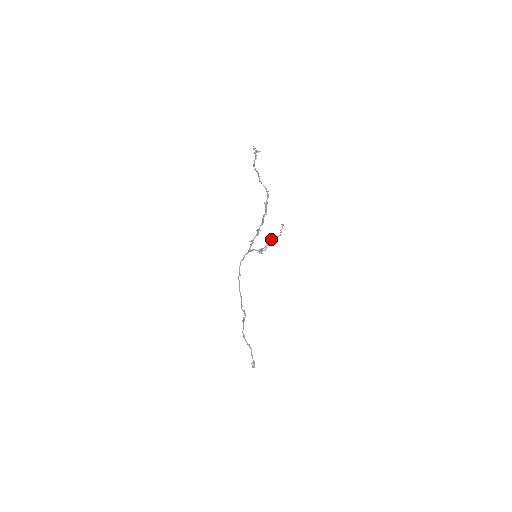
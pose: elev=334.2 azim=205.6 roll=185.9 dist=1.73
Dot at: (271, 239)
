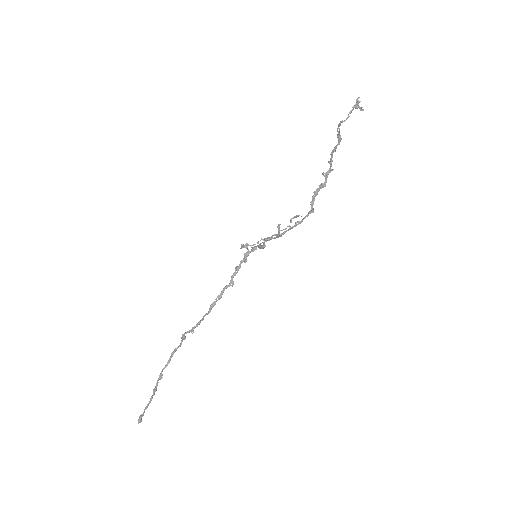
Dot at: (279, 233)
